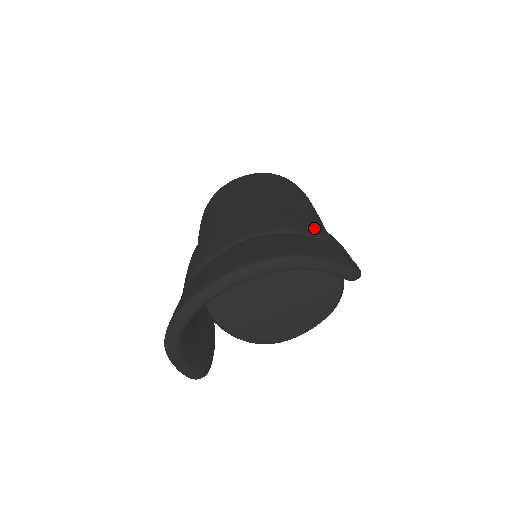
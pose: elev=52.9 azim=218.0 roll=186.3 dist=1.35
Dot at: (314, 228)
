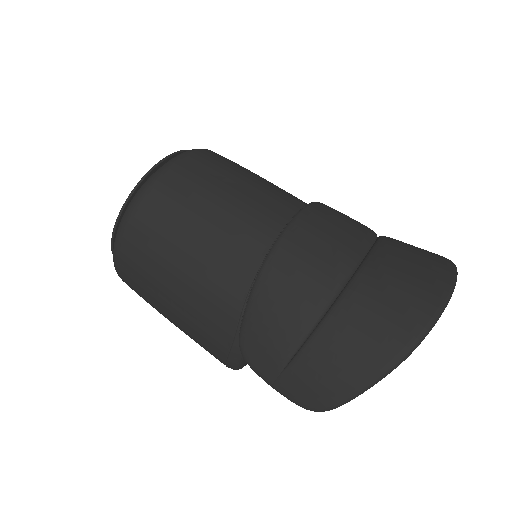
Dot at: occluded
